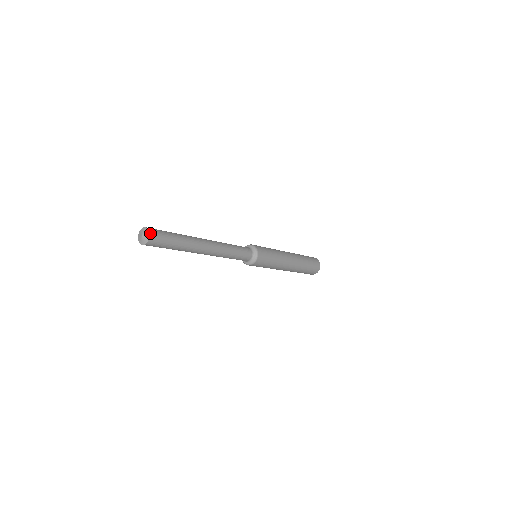
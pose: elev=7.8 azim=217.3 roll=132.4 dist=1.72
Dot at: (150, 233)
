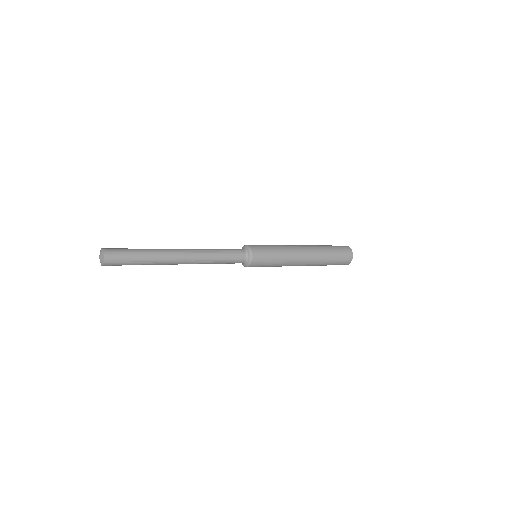
Dot at: (104, 259)
